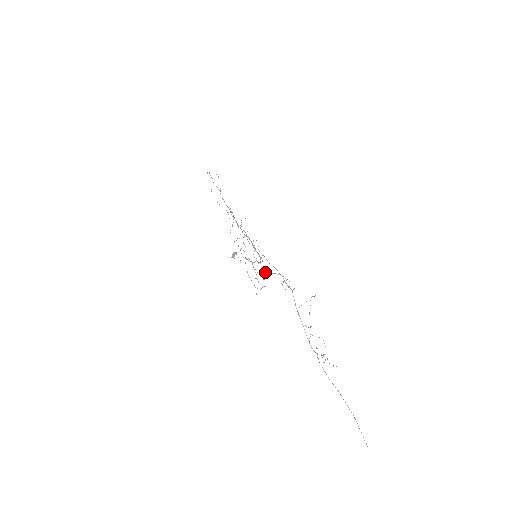
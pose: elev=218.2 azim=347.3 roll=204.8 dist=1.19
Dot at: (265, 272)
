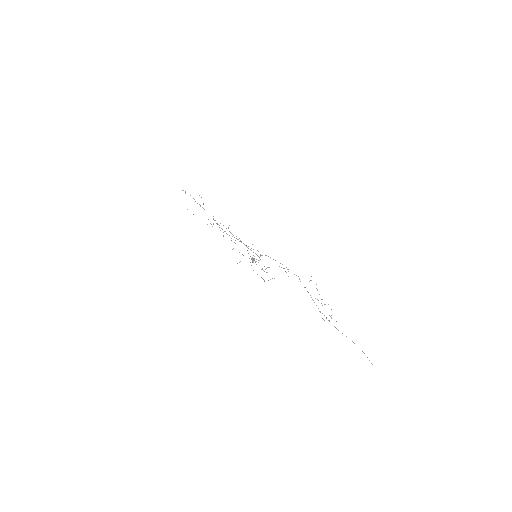
Dot at: occluded
